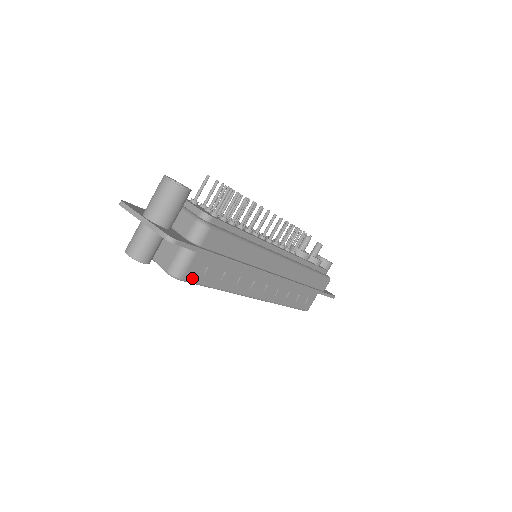
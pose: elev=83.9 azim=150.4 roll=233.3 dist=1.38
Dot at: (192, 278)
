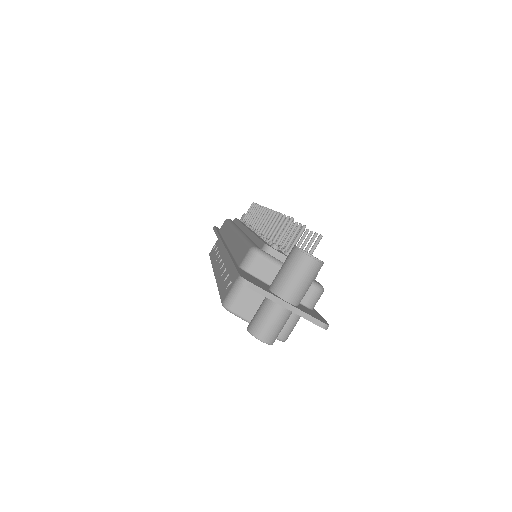
Dot at: occluded
